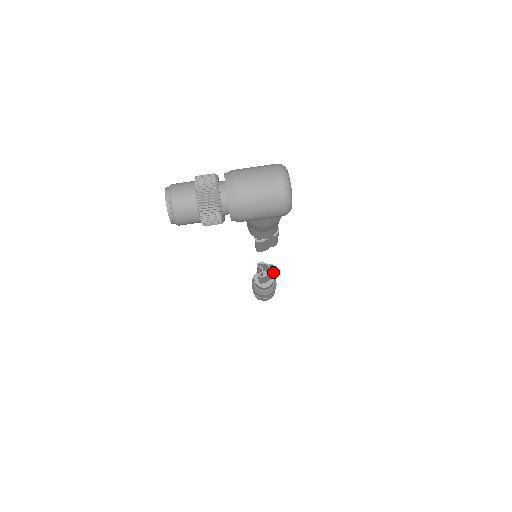
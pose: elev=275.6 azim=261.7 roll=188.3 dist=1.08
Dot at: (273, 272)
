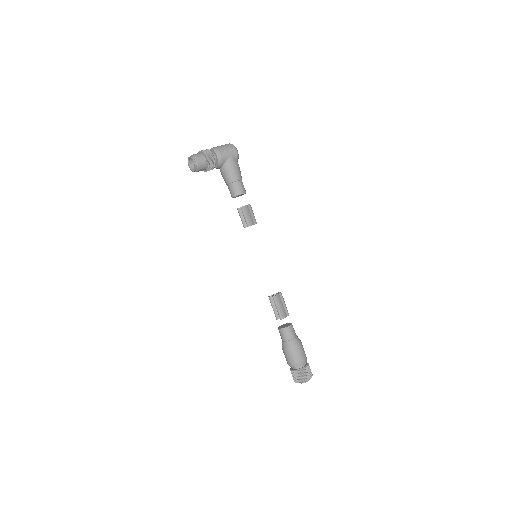
Dot at: (281, 293)
